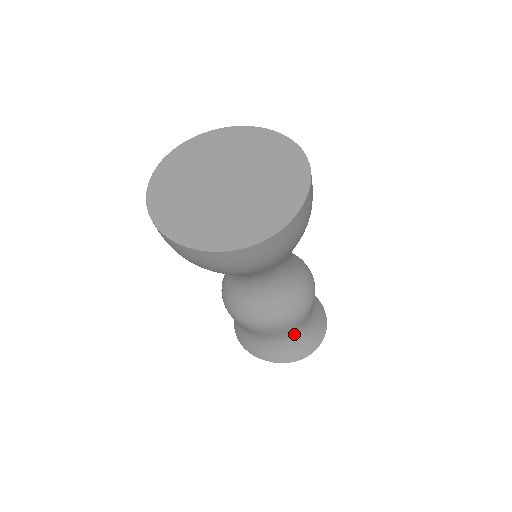
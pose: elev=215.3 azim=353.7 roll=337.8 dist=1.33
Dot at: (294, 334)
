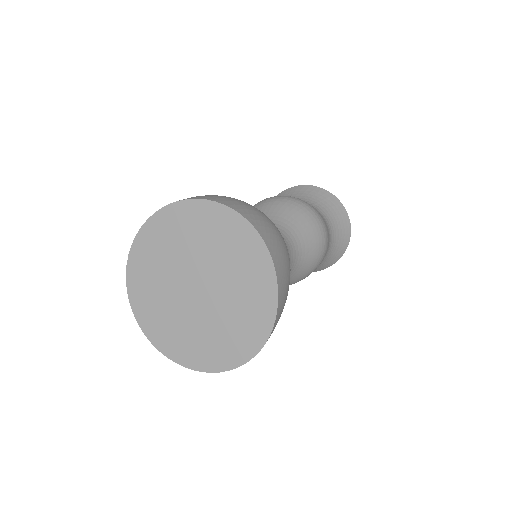
Dot at: occluded
